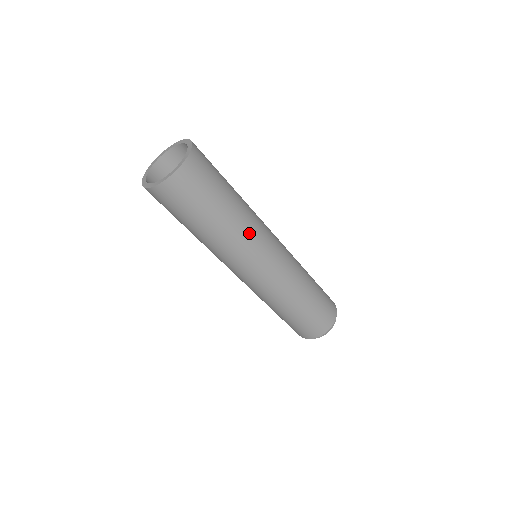
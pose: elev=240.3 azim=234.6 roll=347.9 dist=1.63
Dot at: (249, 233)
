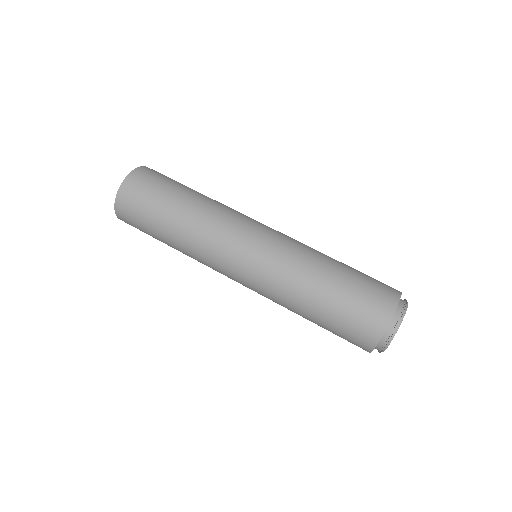
Dot at: (208, 227)
